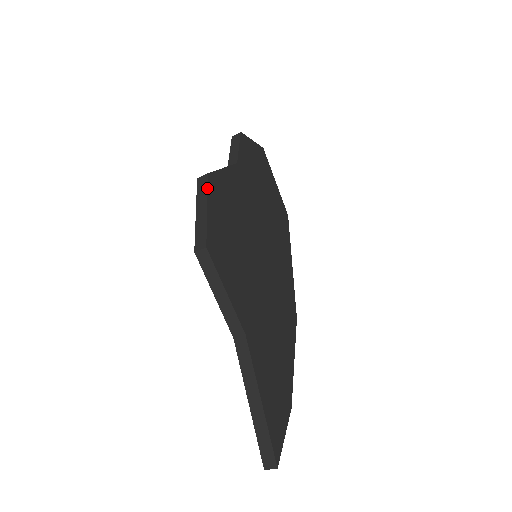
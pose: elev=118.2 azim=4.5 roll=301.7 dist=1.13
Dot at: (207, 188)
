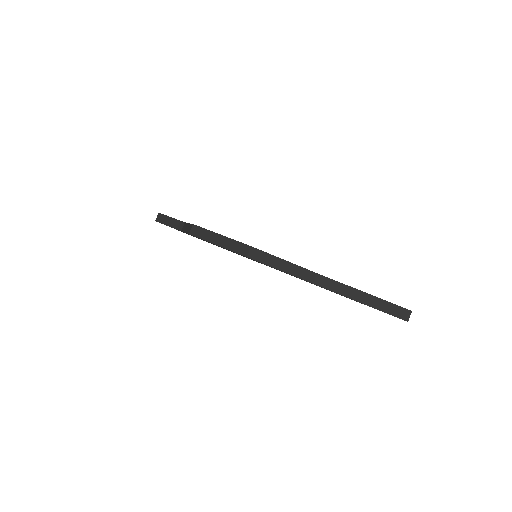
Dot at: (205, 229)
